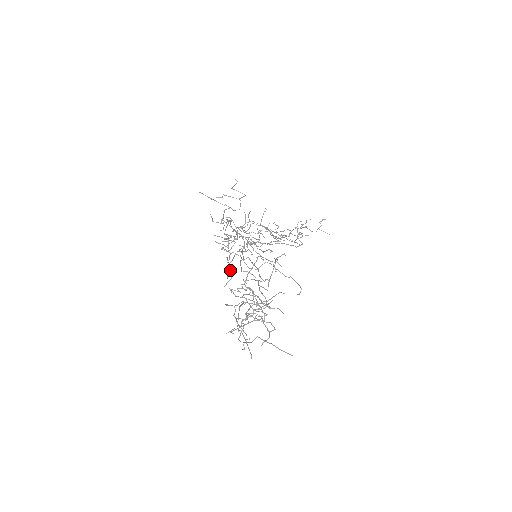
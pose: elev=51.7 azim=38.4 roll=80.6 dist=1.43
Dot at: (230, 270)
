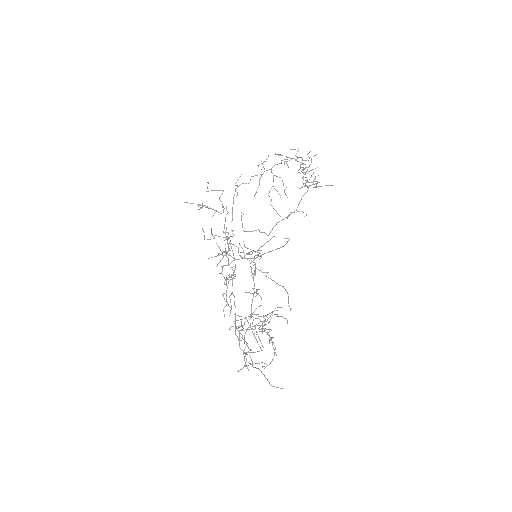
Dot at: (227, 303)
